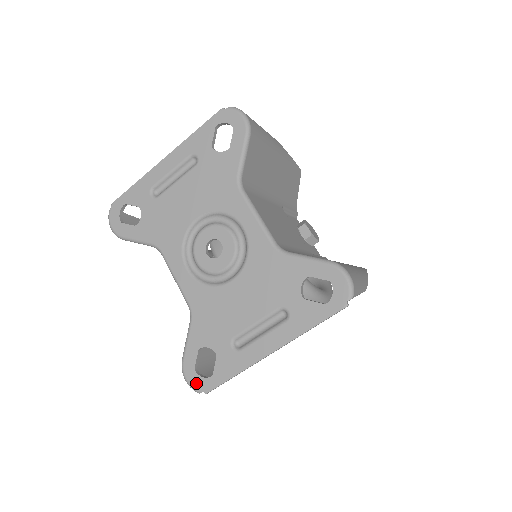
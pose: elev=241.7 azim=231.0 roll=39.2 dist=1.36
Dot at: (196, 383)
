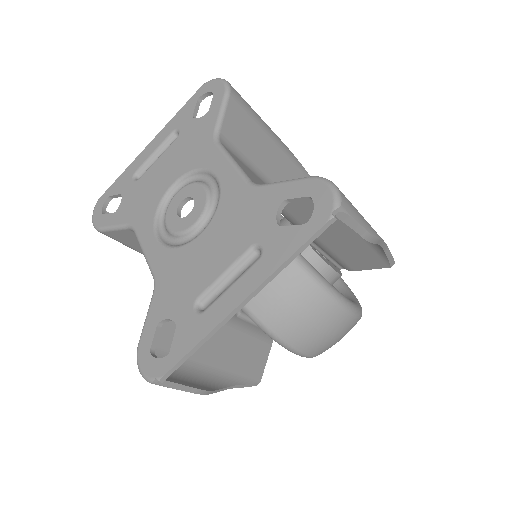
Dot at: (149, 368)
